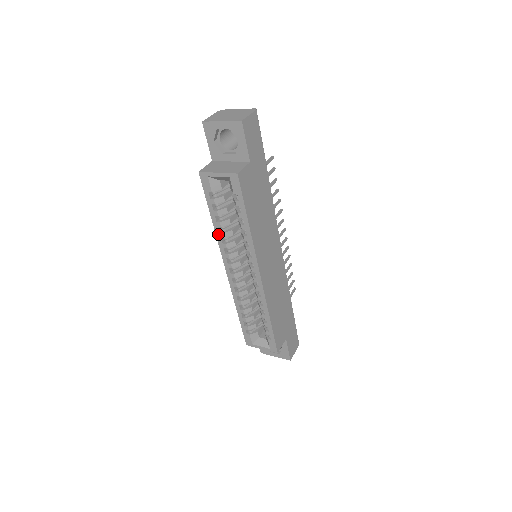
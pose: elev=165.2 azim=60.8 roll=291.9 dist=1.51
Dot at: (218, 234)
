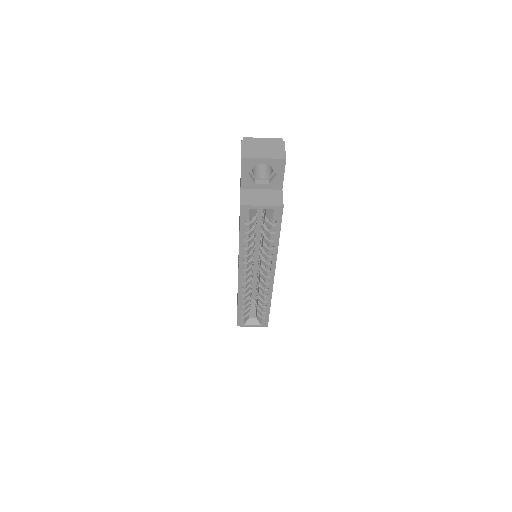
Dot at: (242, 251)
